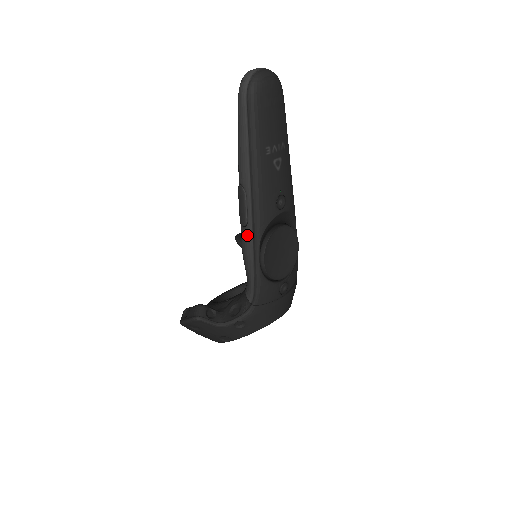
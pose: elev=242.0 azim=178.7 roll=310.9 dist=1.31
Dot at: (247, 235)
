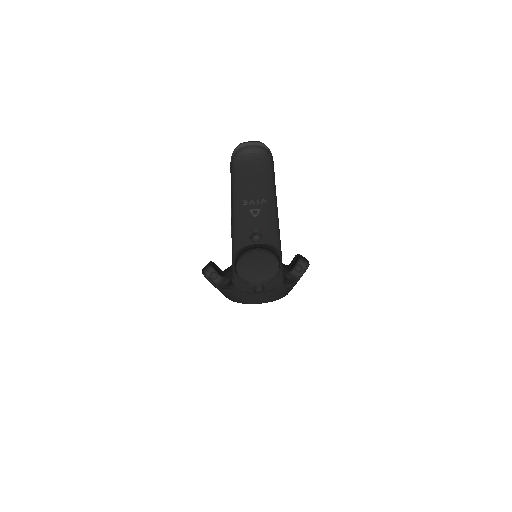
Dot at: occluded
